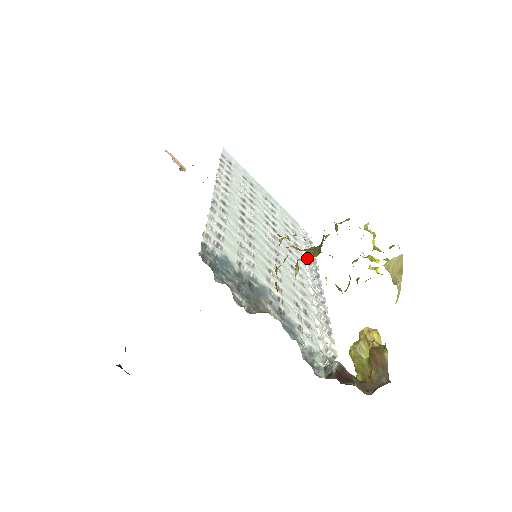
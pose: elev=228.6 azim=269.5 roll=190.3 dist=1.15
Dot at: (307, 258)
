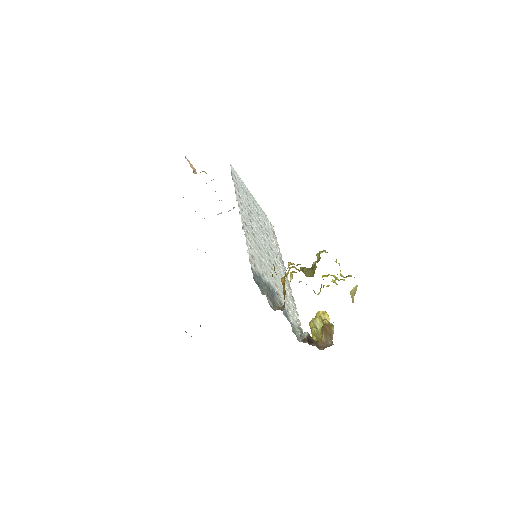
Dot at: (277, 250)
